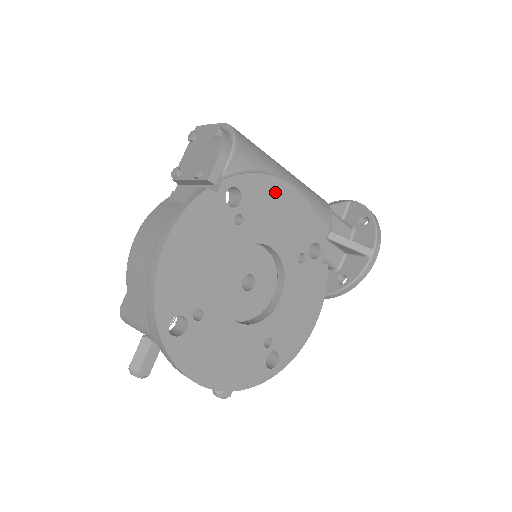
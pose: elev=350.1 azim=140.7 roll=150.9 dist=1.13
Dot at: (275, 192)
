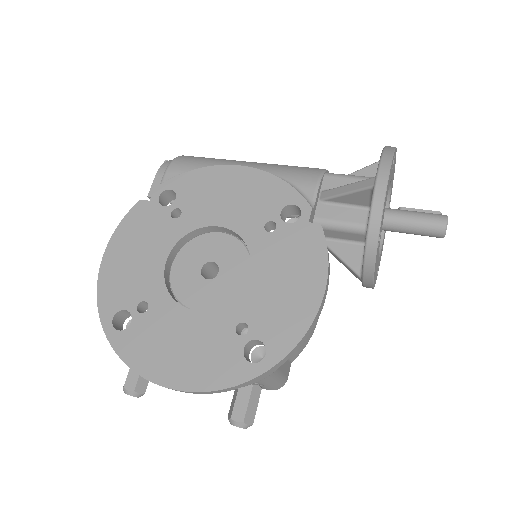
Dot at: (215, 178)
